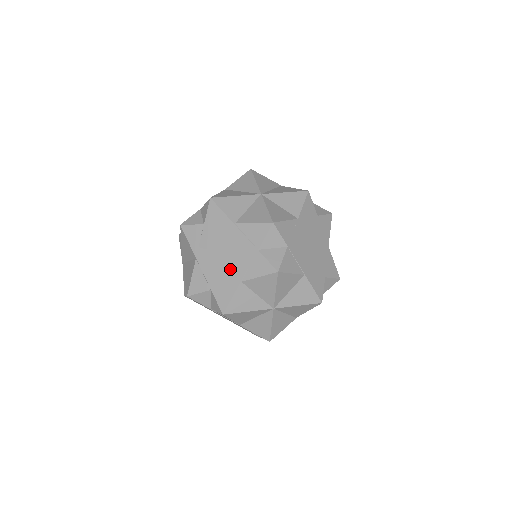
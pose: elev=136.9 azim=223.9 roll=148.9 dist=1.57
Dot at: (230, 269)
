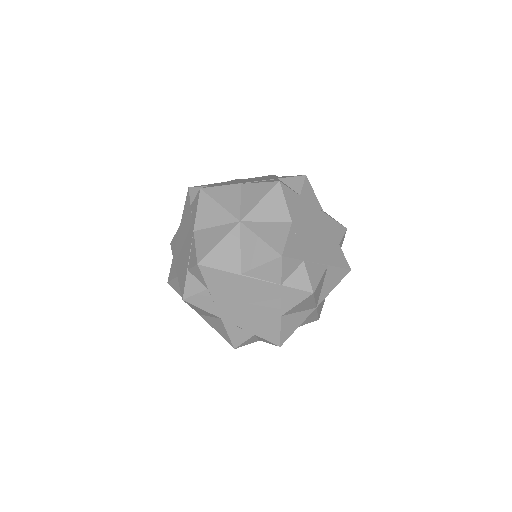
Dot at: (263, 312)
